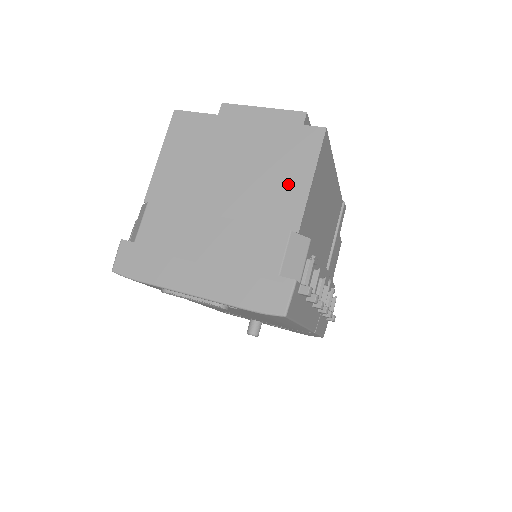
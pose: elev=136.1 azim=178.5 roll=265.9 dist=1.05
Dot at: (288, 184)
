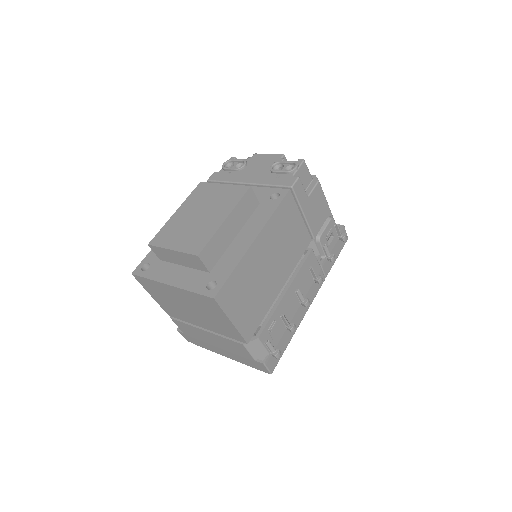
Dot at: (222, 322)
